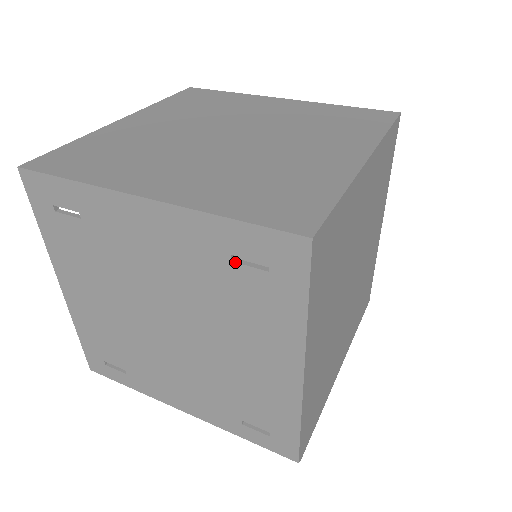
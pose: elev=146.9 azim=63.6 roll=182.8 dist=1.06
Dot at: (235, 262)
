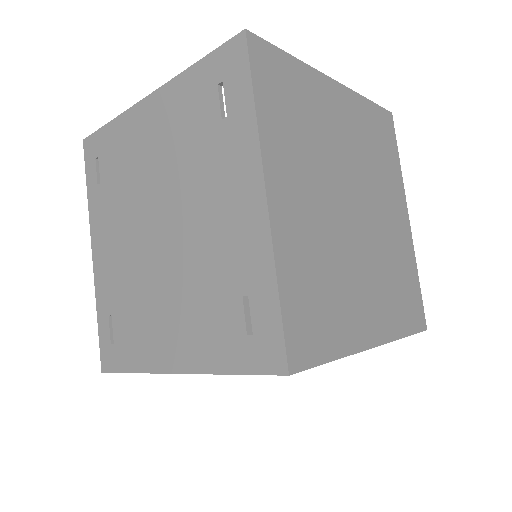
Dot at: (243, 300)
